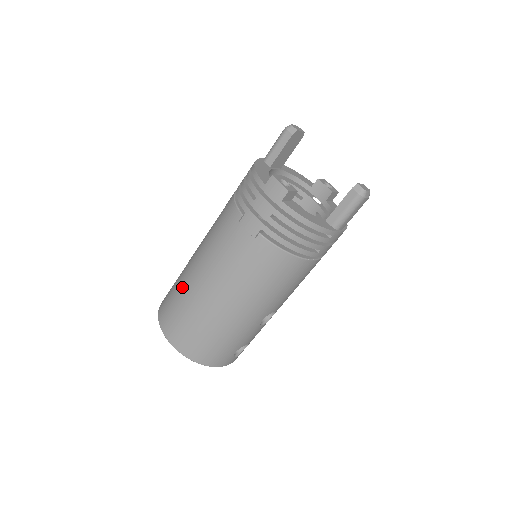
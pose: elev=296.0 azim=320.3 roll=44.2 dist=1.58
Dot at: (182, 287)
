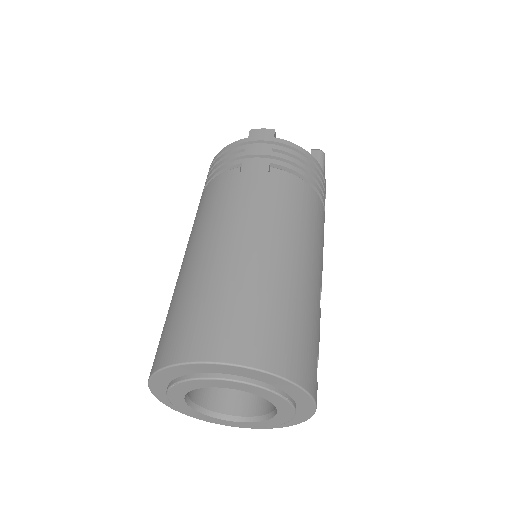
Dot at: (197, 283)
